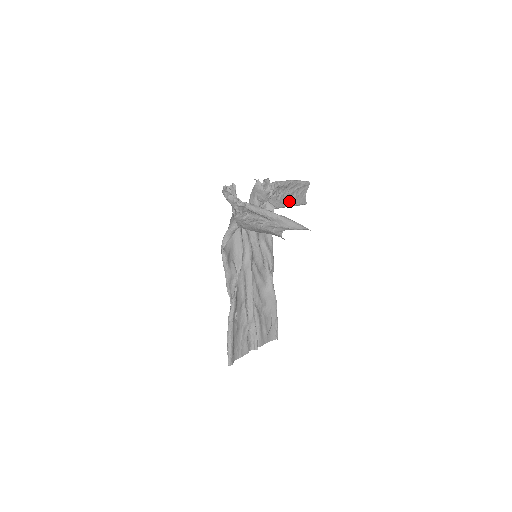
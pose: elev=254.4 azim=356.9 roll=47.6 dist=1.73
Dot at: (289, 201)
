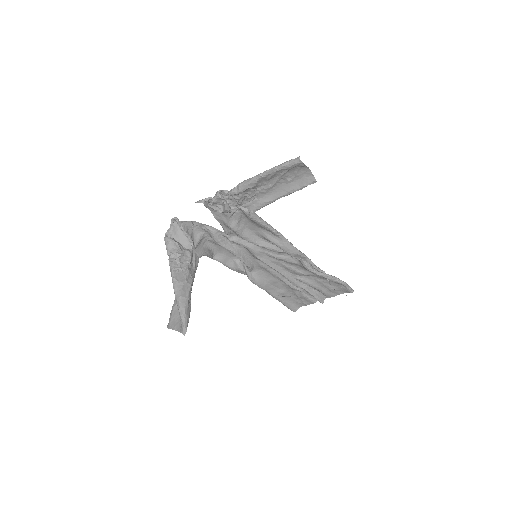
Dot at: (278, 192)
